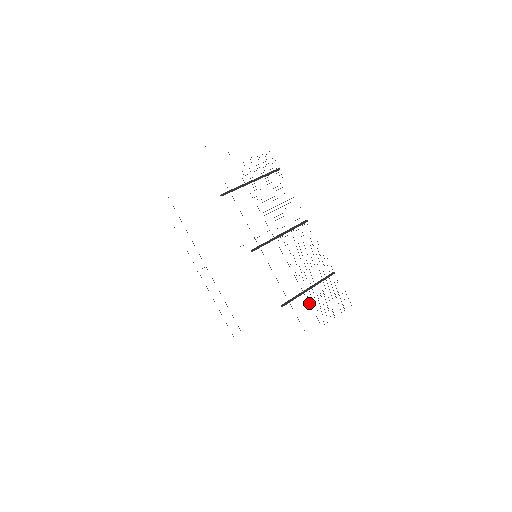
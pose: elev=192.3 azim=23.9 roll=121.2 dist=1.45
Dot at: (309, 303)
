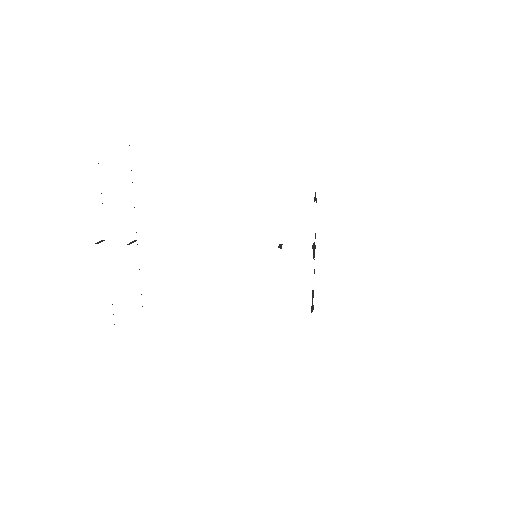
Dot at: occluded
